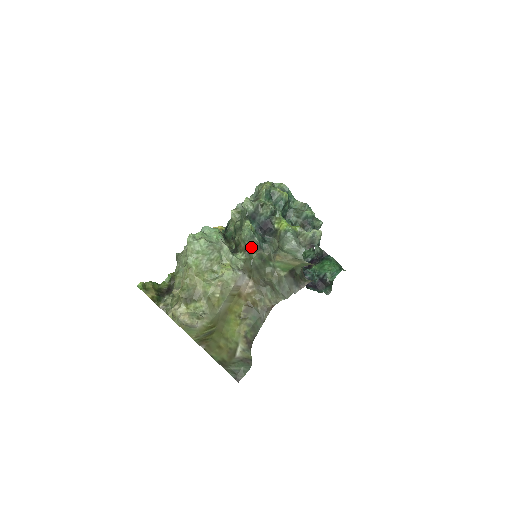
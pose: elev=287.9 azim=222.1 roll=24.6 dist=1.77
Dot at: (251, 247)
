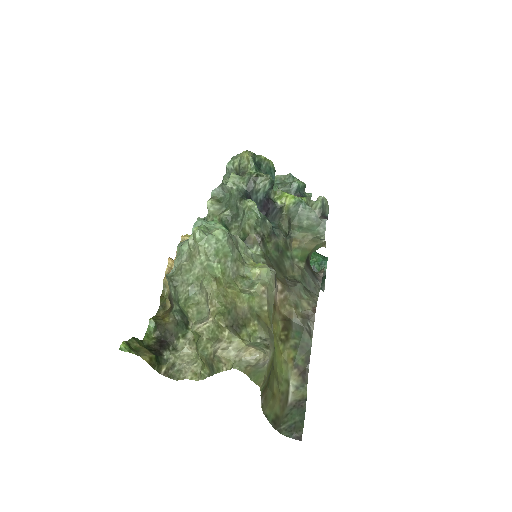
Dot at: (264, 235)
